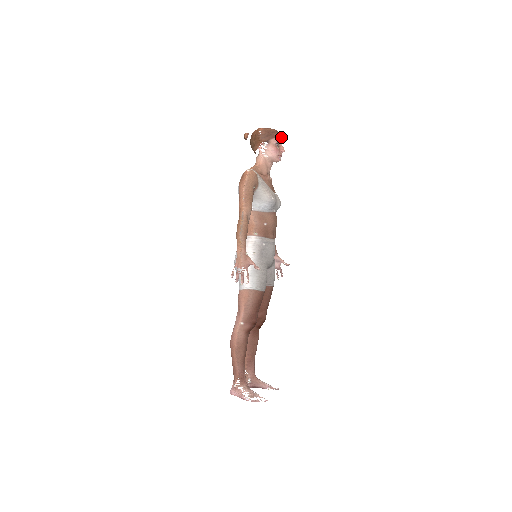
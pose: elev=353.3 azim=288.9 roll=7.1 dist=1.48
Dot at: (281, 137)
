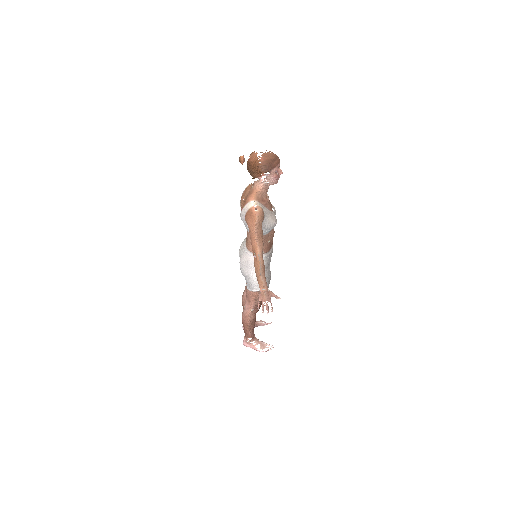
Dot at: (279, 161)
